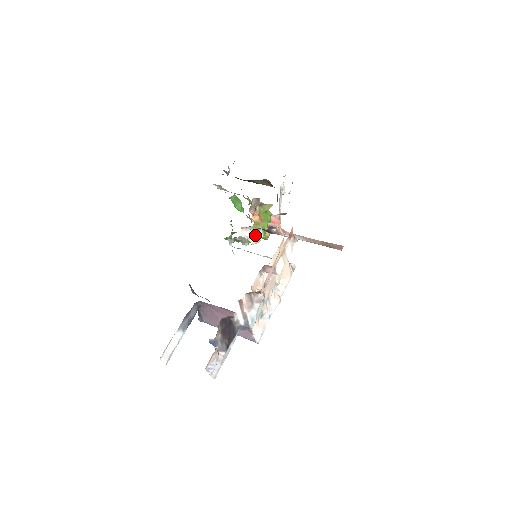
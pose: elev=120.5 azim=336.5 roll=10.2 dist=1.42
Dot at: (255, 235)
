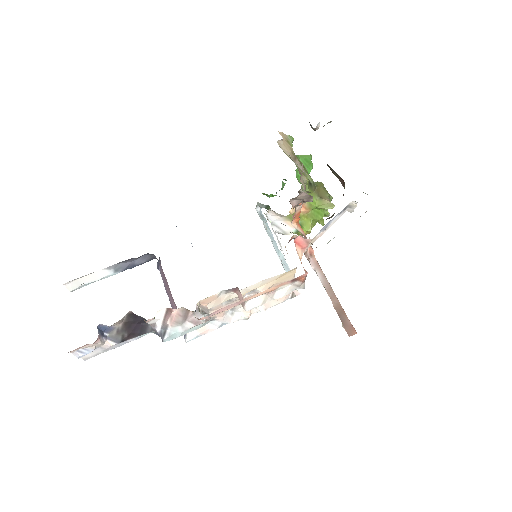
Dot at: occluded
